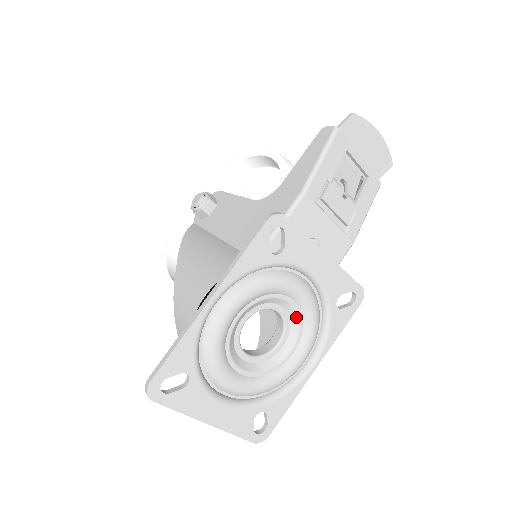
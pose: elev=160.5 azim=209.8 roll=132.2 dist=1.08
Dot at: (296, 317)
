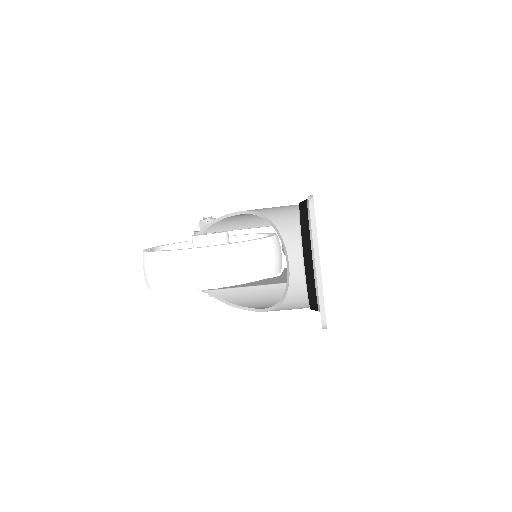
Dot at: occluded
